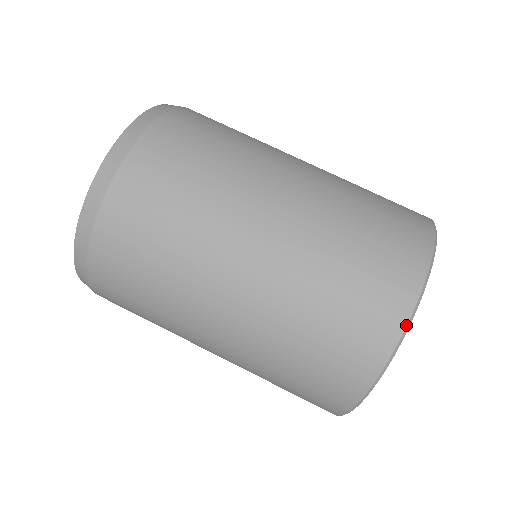
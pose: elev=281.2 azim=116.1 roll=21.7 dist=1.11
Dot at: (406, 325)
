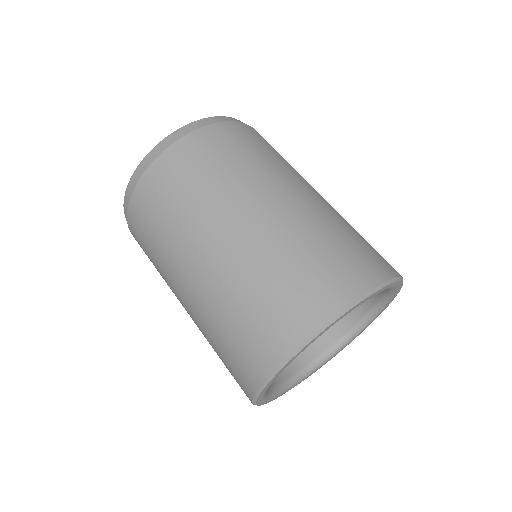
Dot at: (333, 317)
